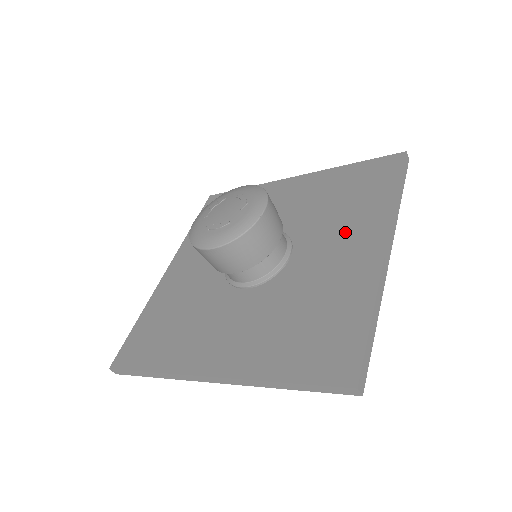
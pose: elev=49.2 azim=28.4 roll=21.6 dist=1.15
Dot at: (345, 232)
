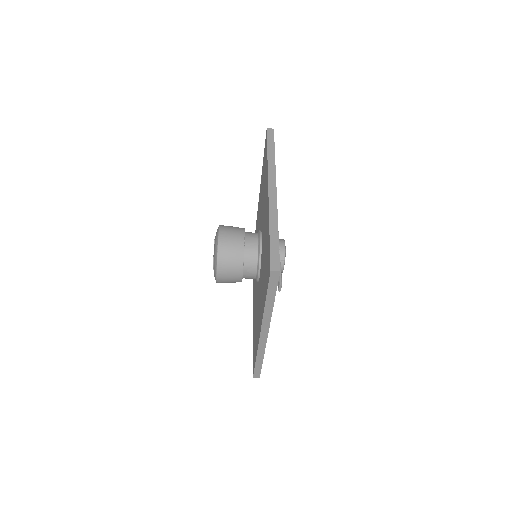
Dot at: occluded
